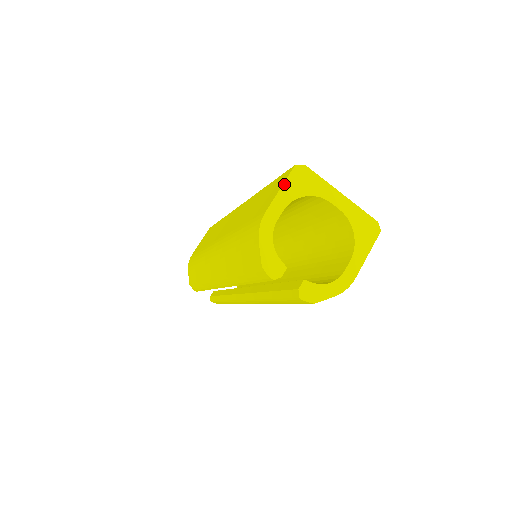
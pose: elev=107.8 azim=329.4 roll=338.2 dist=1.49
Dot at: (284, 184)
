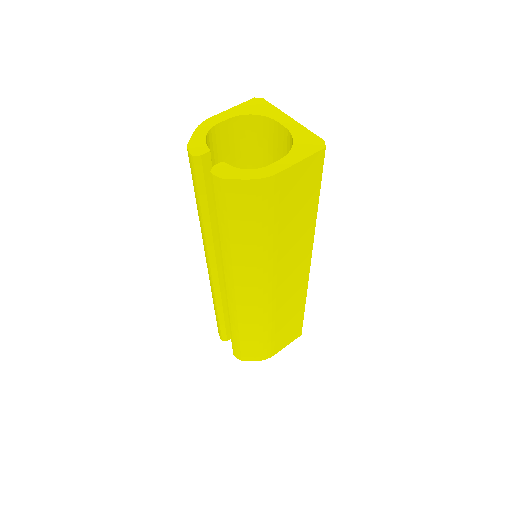
Dot at: (238, 106)
